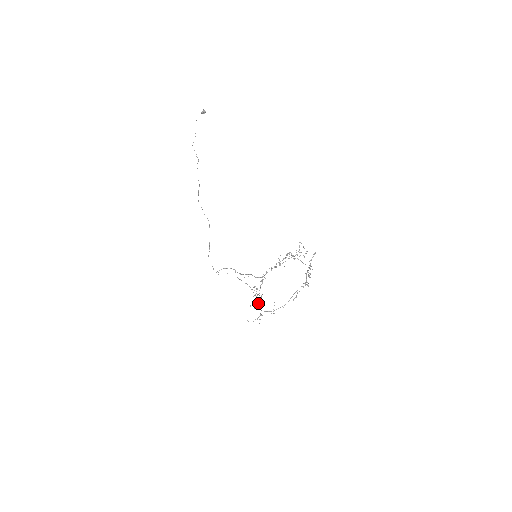
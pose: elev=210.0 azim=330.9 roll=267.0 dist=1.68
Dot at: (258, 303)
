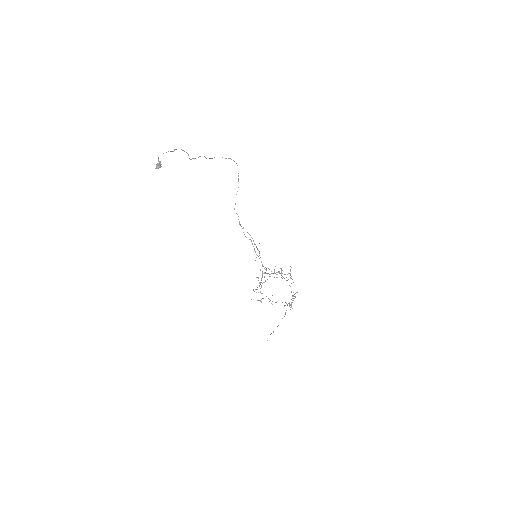
Dot at: occluded
